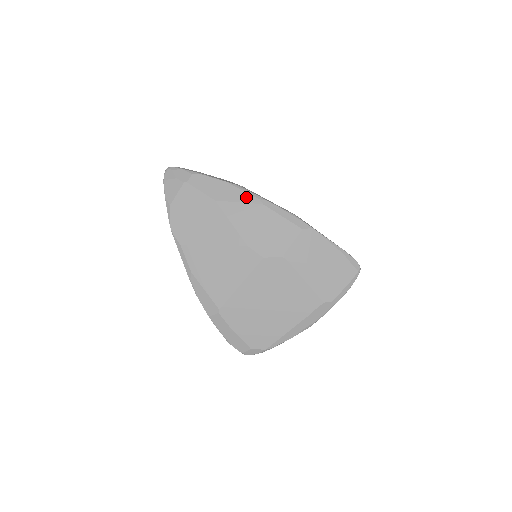
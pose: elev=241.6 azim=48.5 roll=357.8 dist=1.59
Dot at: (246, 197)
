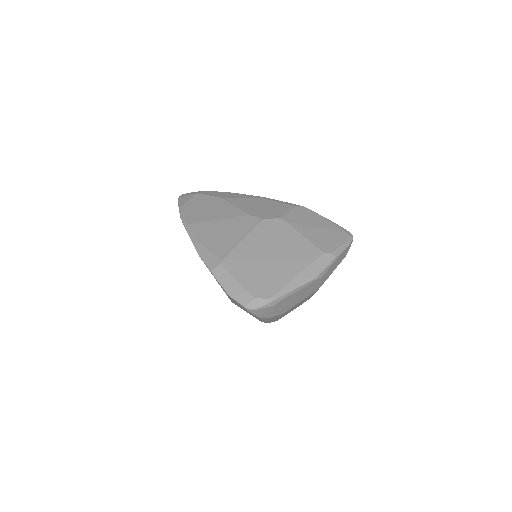
Dot at: (247, 196)
